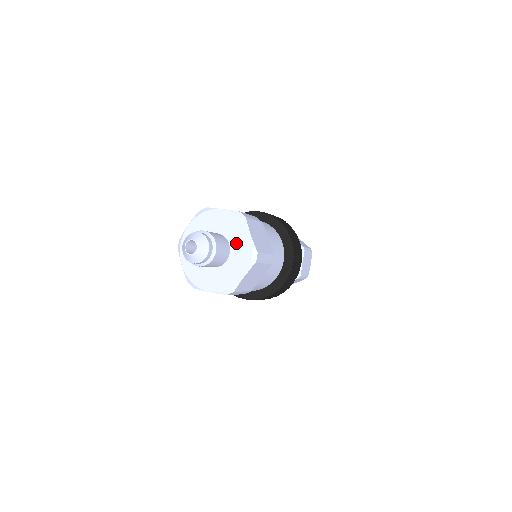
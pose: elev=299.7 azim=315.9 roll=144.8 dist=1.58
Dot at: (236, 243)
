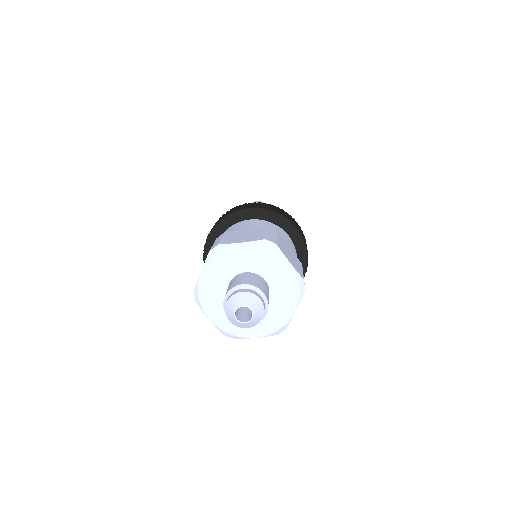
Dot at: (274, 277)
